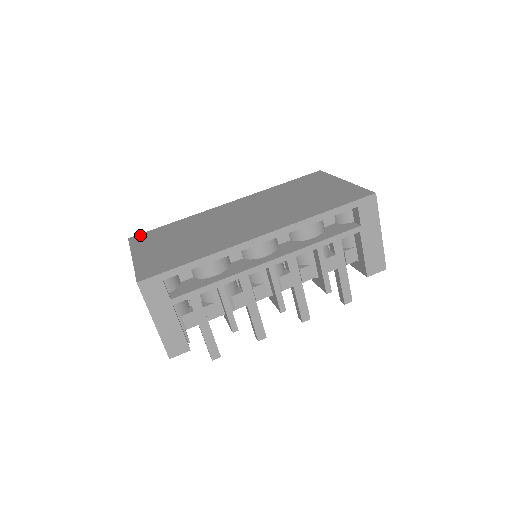
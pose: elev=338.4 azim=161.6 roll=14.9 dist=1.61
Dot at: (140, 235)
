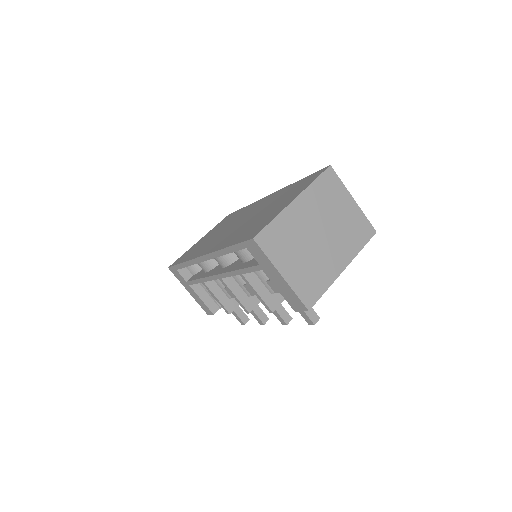
Dot at: occluded
